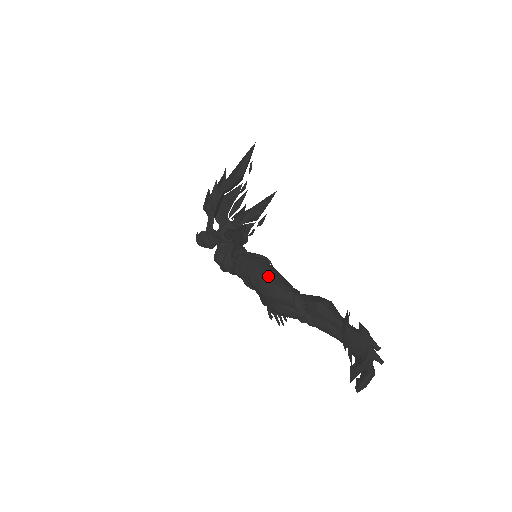
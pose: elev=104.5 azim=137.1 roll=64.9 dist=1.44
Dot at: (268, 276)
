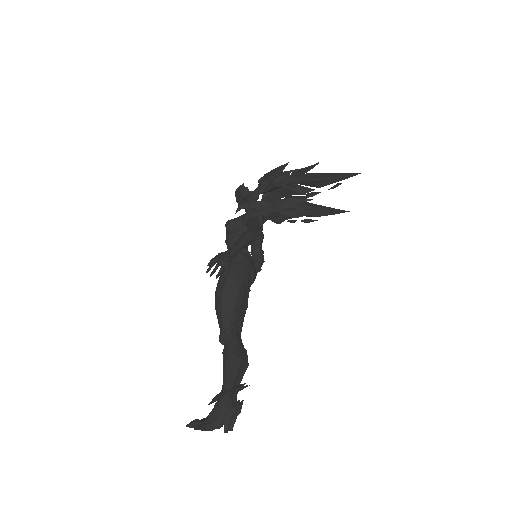
Dot at: (232, 292)
